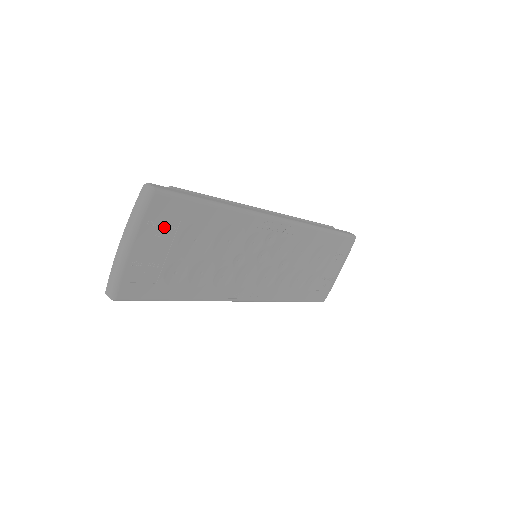
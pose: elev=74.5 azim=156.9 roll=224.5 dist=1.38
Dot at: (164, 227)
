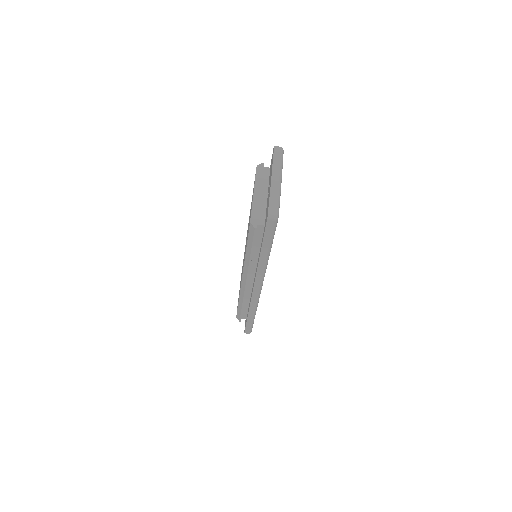
Dot at: occluded
